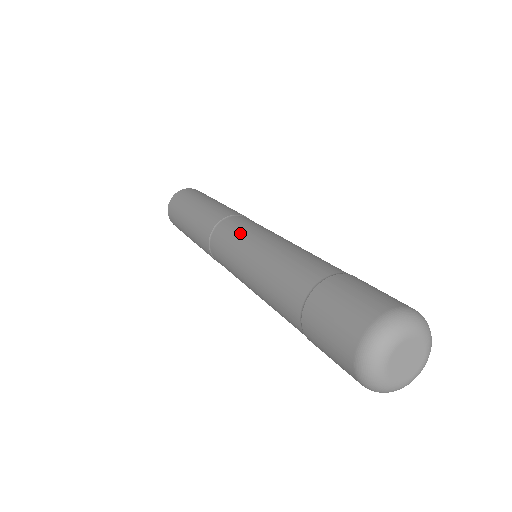
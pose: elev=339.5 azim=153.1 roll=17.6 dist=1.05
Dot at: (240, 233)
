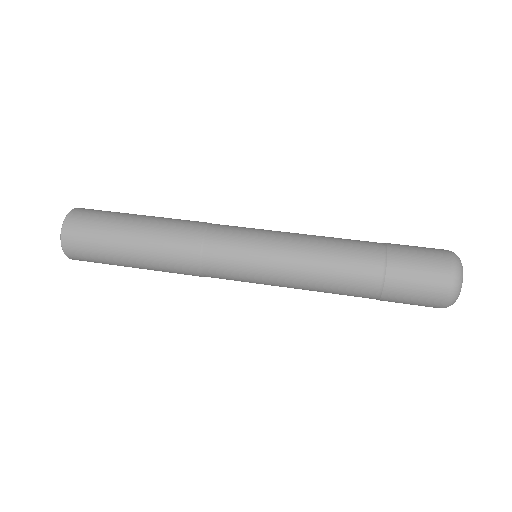
Dot at: (253, 232)
